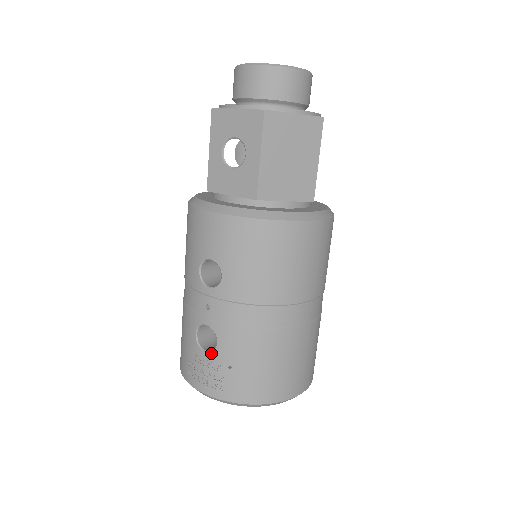
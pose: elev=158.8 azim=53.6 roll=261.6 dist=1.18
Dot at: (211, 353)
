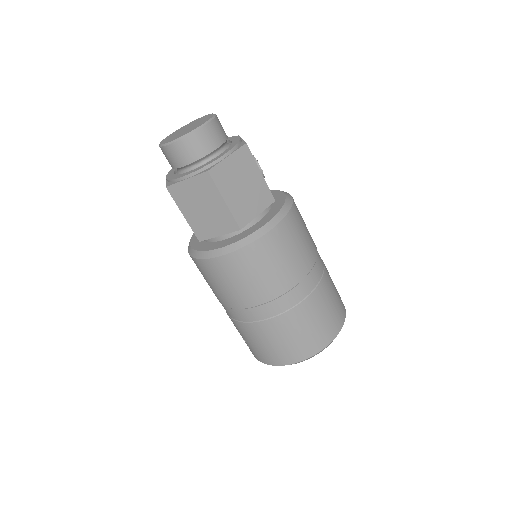
Dot at: occluded
